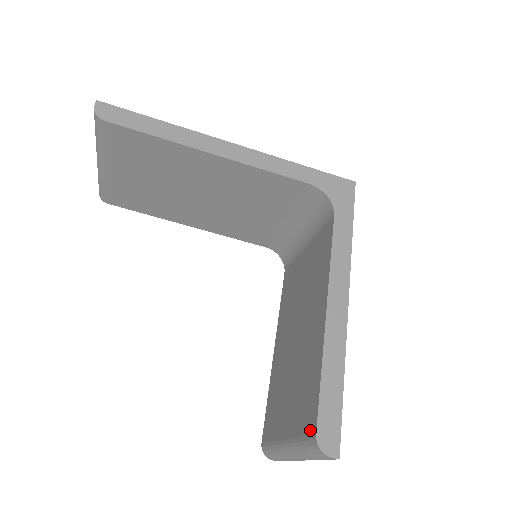
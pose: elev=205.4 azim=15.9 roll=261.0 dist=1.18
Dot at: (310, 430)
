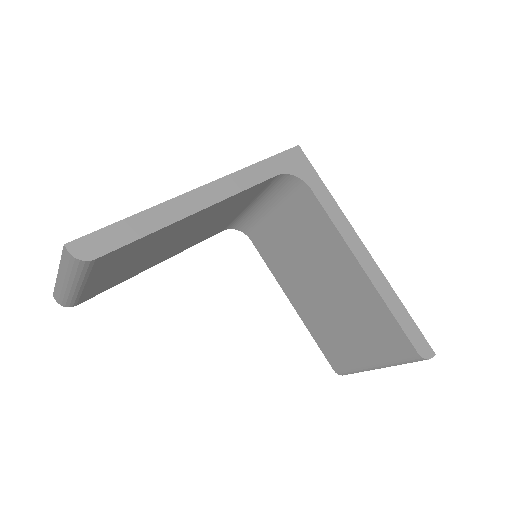
Dot at: (407, 352)
